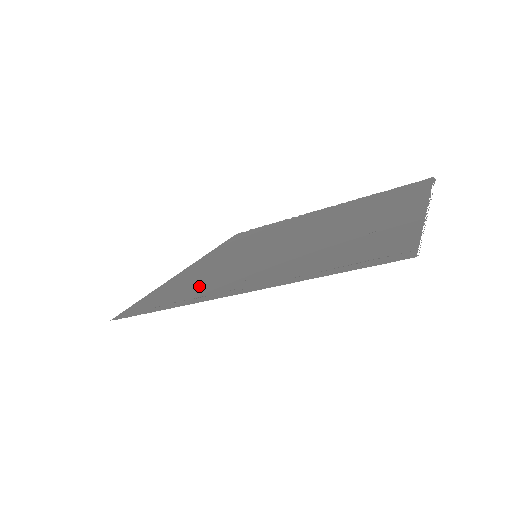
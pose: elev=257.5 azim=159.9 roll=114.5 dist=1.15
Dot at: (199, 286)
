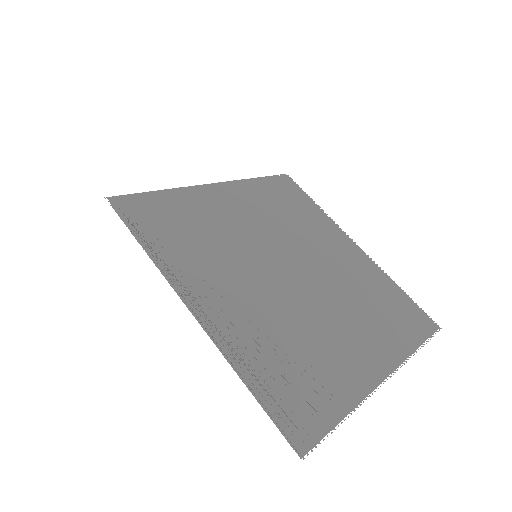
Dot at: (190, 246)
